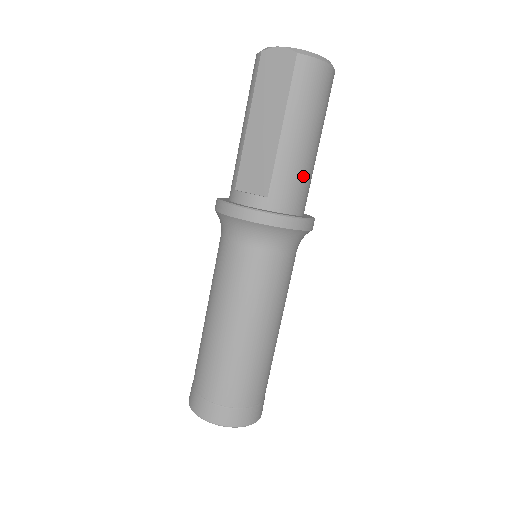
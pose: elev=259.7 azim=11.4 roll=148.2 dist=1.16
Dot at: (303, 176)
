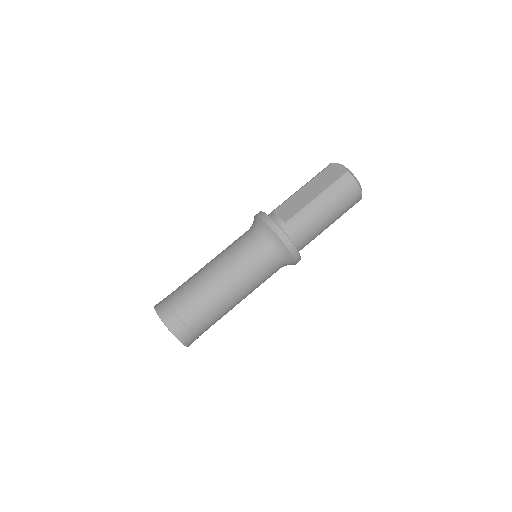
Dot at: (310, 228)
